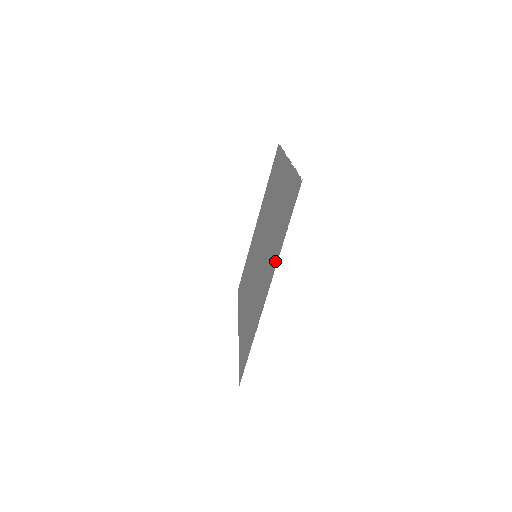
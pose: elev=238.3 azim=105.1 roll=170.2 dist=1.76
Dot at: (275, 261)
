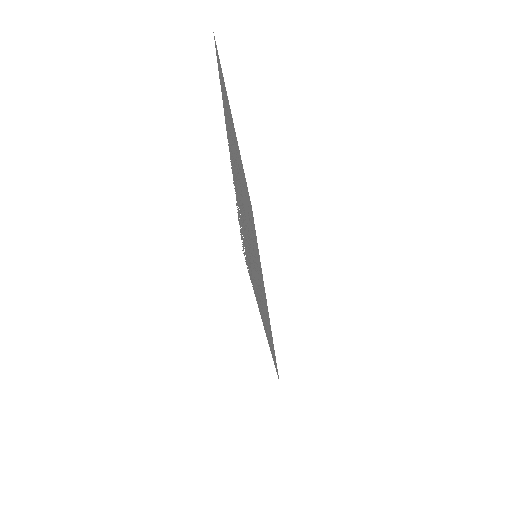
Dot at: (223, 101)
